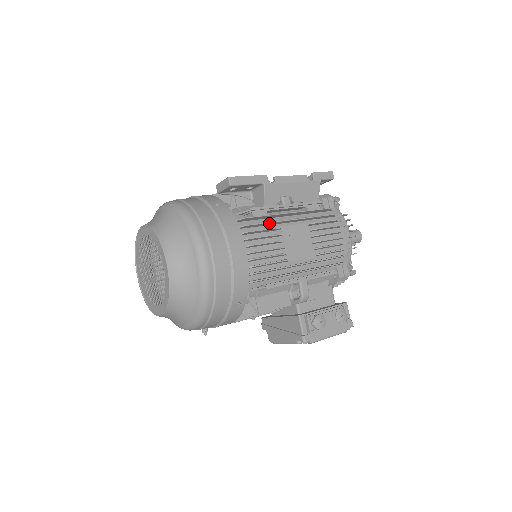
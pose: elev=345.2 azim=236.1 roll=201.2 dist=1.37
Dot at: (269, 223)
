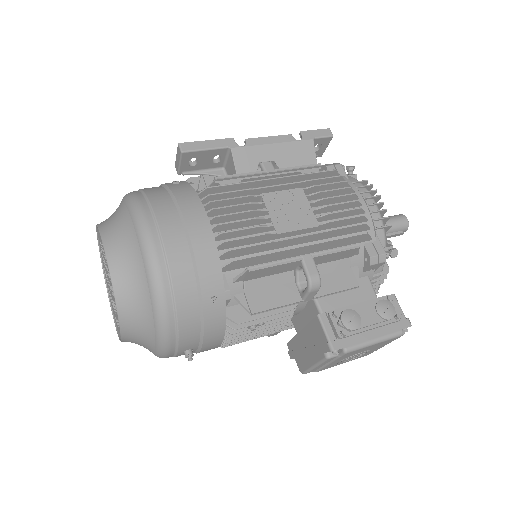
Dot at: (244, 192)
